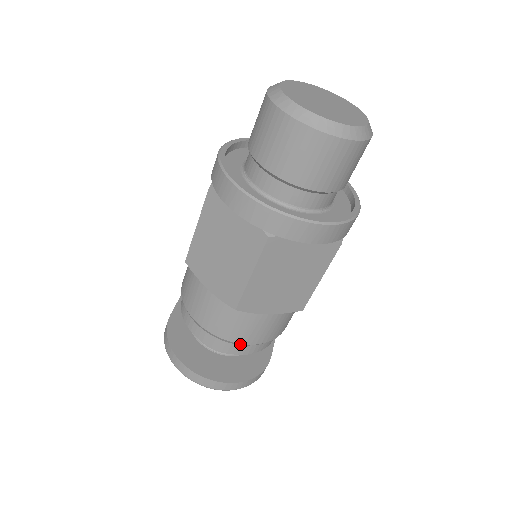
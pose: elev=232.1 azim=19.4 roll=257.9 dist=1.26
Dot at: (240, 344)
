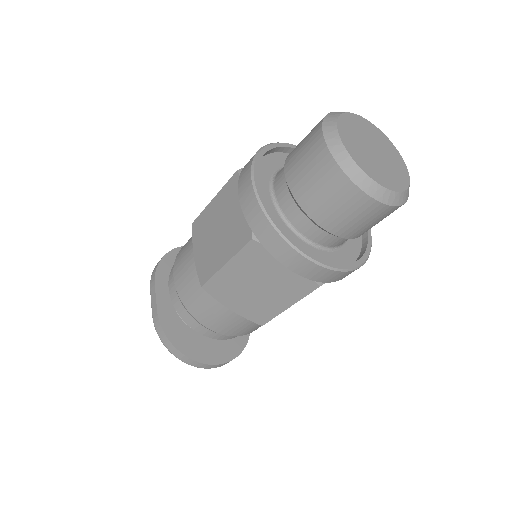
Dot at: (246, 334)
